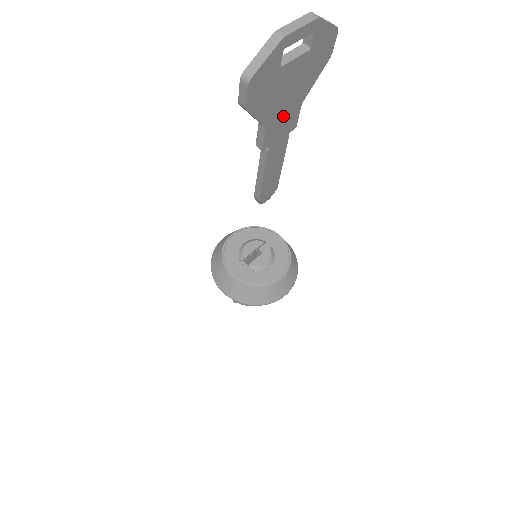
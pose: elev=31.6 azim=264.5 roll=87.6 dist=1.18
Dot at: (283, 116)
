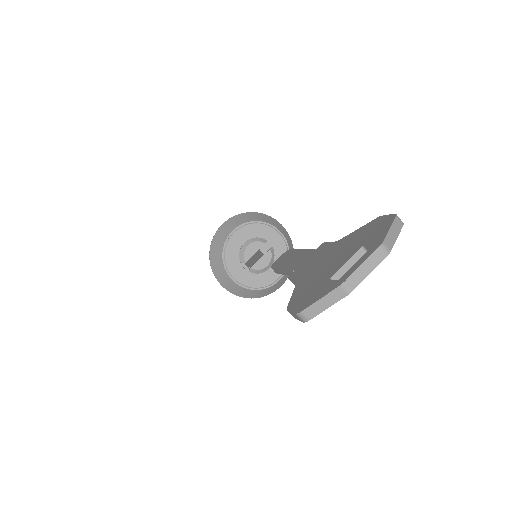
Dot at: occluded
